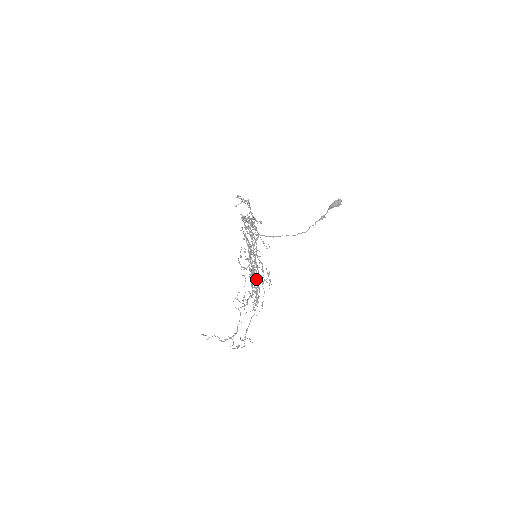
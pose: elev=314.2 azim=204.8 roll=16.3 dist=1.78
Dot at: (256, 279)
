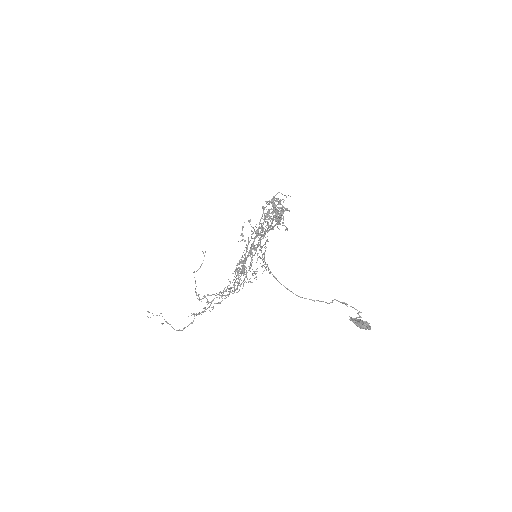
Dot at: occluded
